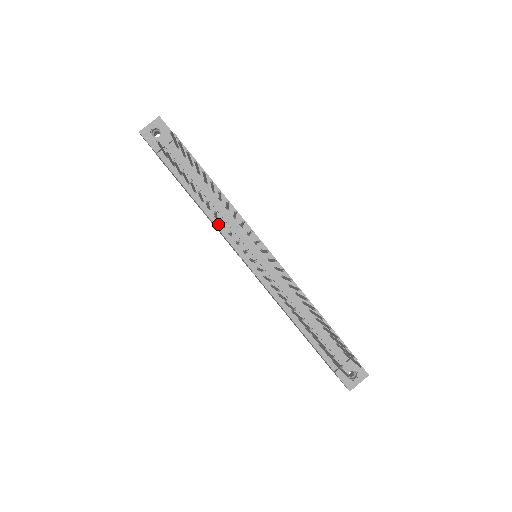
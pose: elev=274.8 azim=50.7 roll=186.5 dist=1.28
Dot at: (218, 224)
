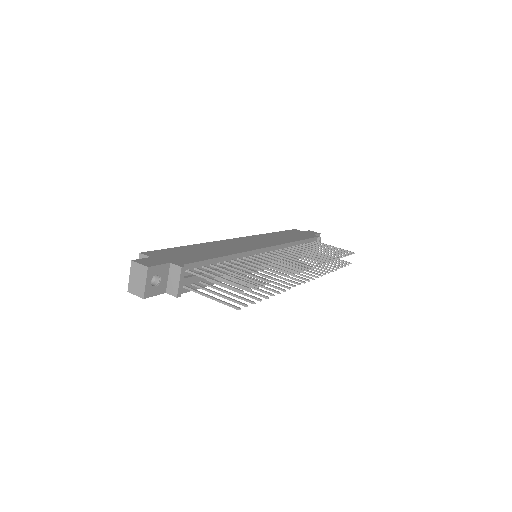
Dot at: occluded
